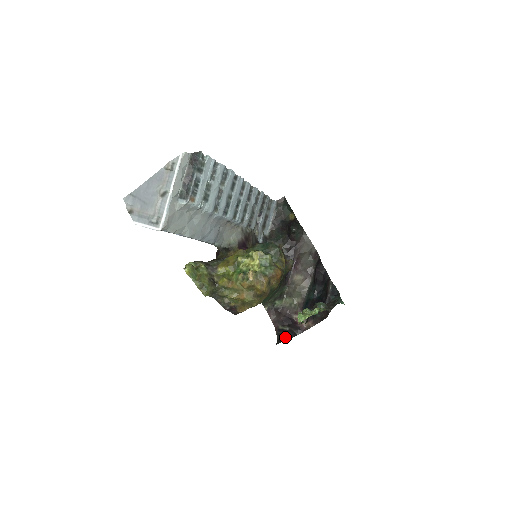
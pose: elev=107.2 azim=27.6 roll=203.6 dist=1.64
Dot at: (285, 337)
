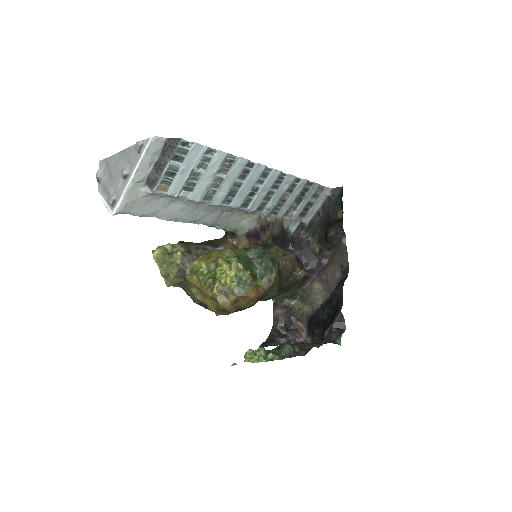
Dot at: (275, 341)
